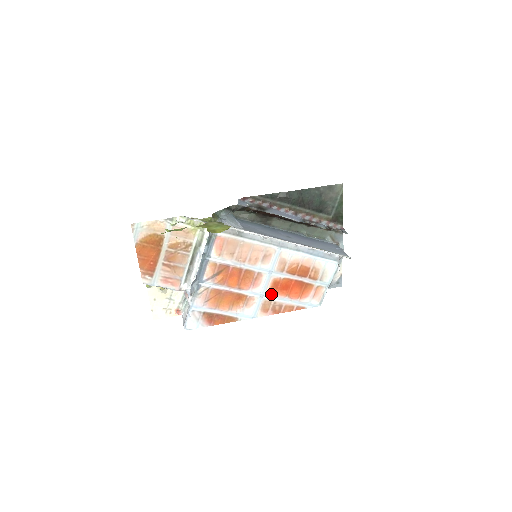
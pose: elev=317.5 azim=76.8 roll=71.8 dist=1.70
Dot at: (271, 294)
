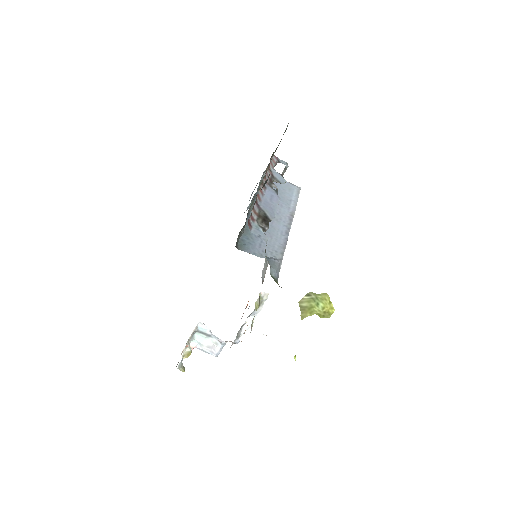
Dot at: occluded
